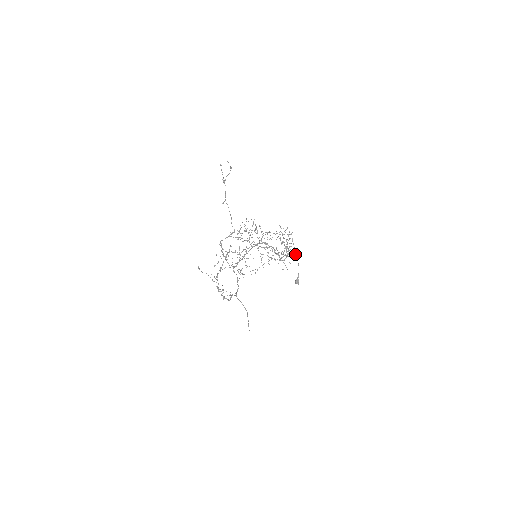
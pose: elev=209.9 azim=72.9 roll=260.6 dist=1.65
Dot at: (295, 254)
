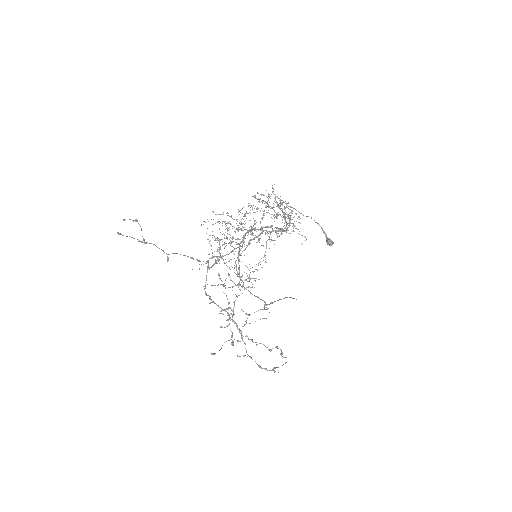
Dot at: occluded
